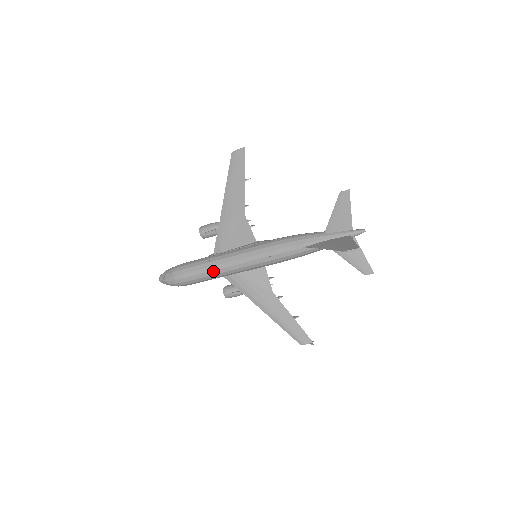
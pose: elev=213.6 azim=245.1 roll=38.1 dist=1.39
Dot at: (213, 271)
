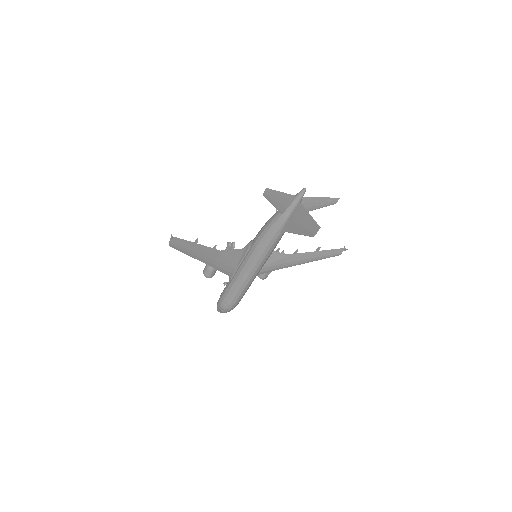
Dot at: (244, 289)
